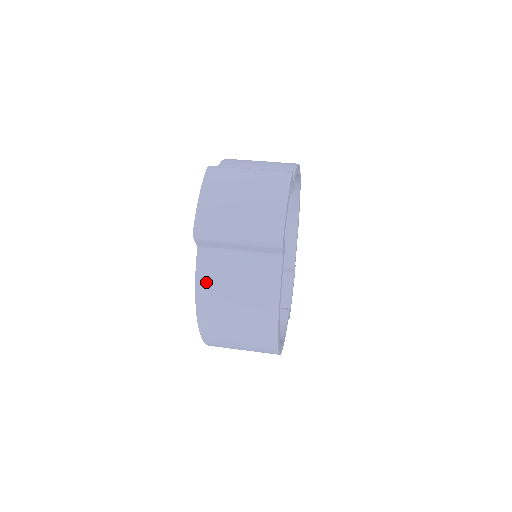
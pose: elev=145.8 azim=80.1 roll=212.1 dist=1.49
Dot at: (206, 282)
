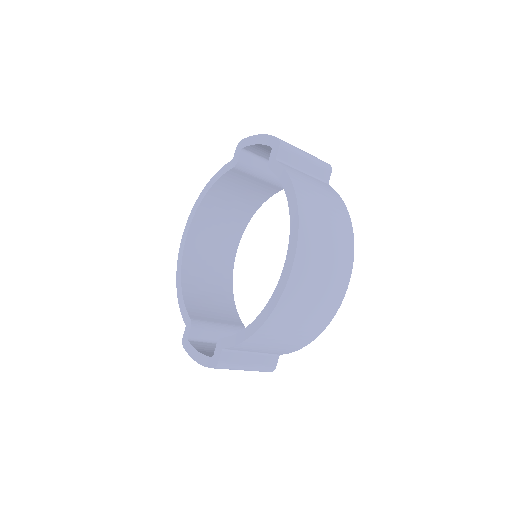
Dot at: (296, 179)
